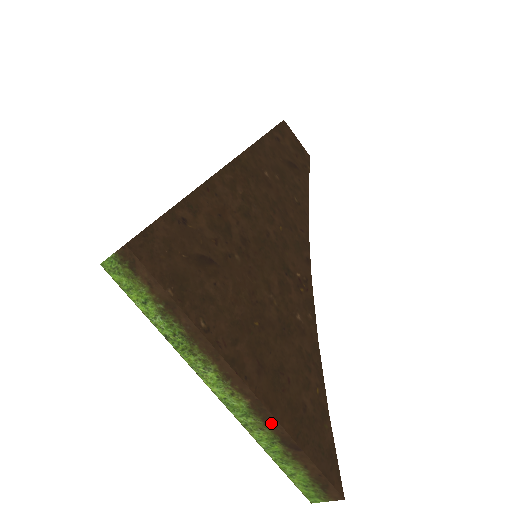
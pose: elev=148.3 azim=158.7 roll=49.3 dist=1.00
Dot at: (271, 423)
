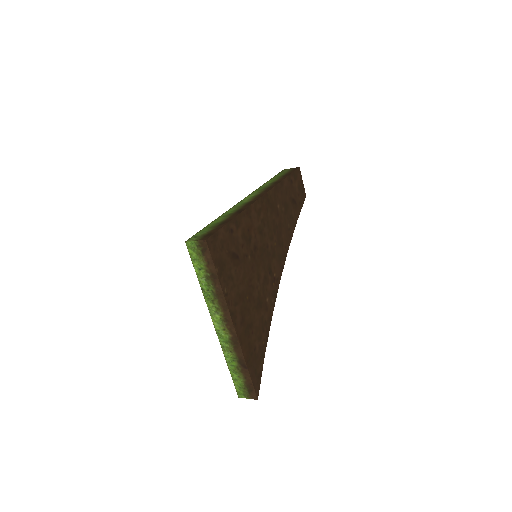
Dot at: (238, 350)
